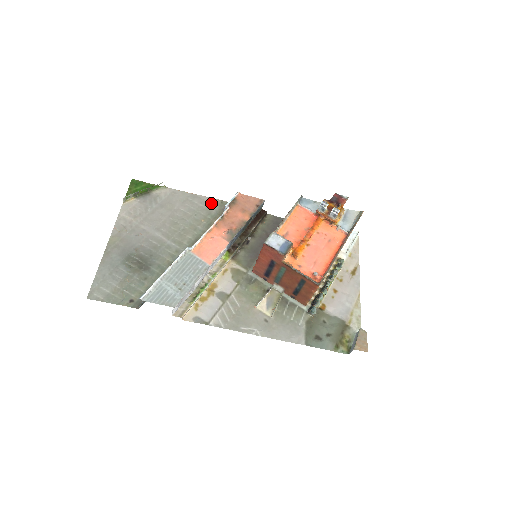
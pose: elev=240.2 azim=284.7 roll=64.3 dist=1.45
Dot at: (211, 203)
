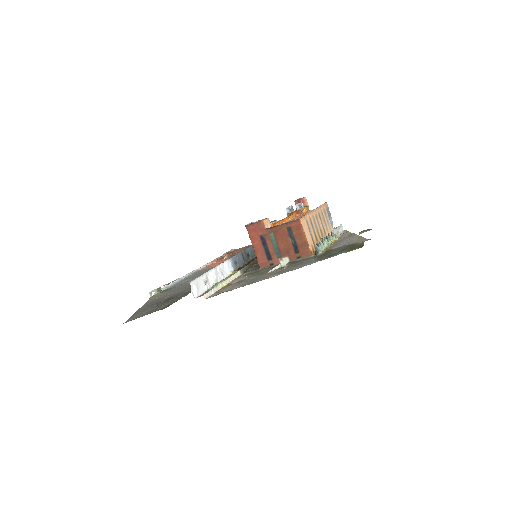
Dot at: occluded
